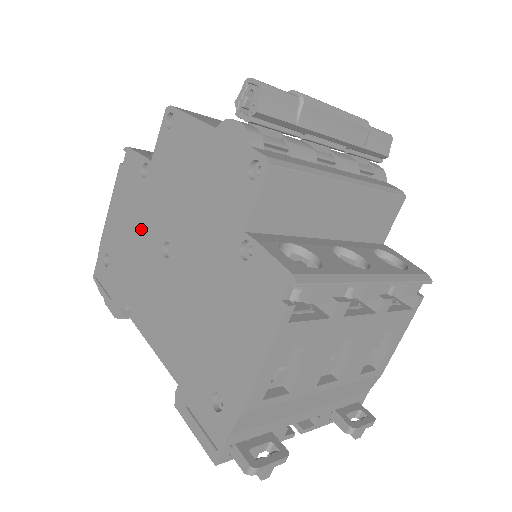
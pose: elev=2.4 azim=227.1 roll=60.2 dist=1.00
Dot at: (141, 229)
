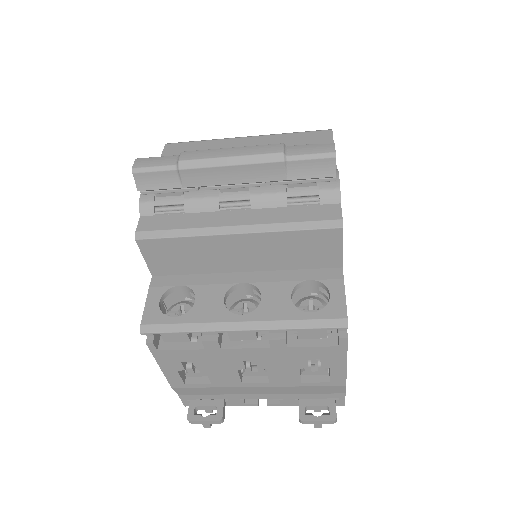
Dot at: occluded
